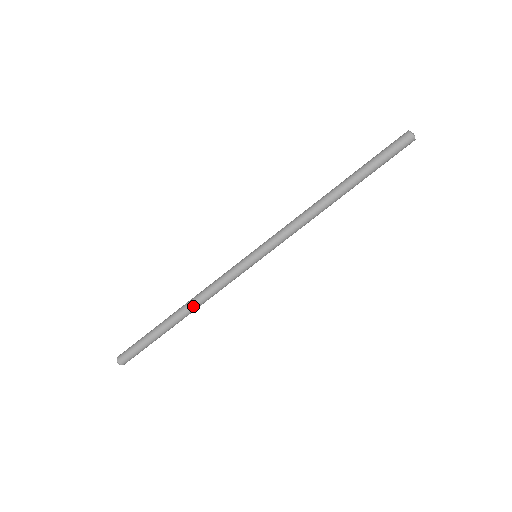
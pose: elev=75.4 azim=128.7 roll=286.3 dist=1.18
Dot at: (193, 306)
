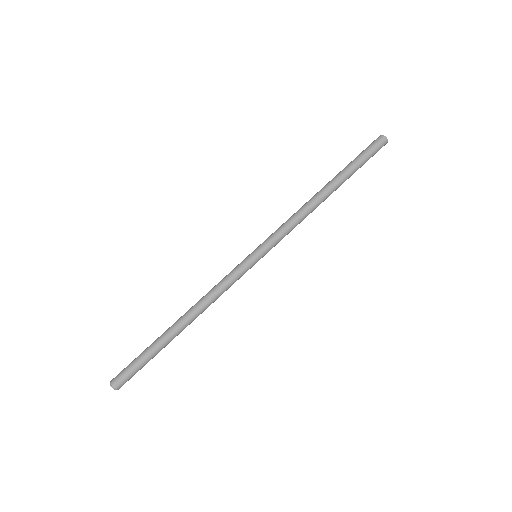
Dot at: (192, 309)
